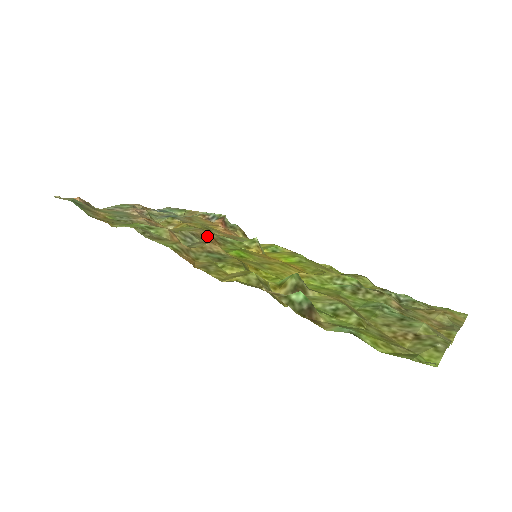
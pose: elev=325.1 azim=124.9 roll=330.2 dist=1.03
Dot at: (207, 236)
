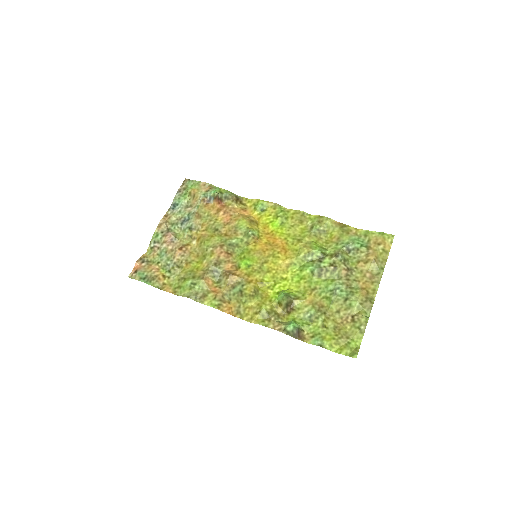
Dot at: (222, 255)
